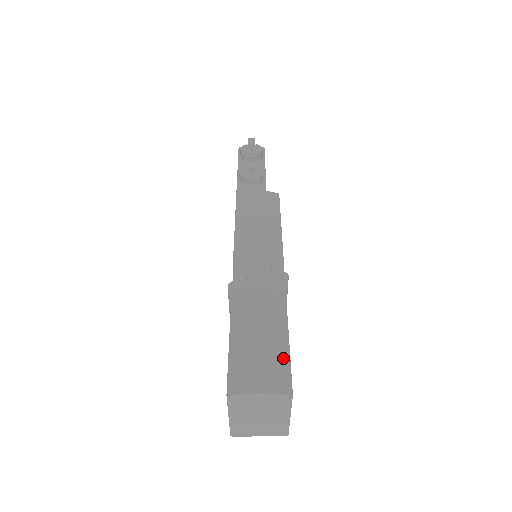
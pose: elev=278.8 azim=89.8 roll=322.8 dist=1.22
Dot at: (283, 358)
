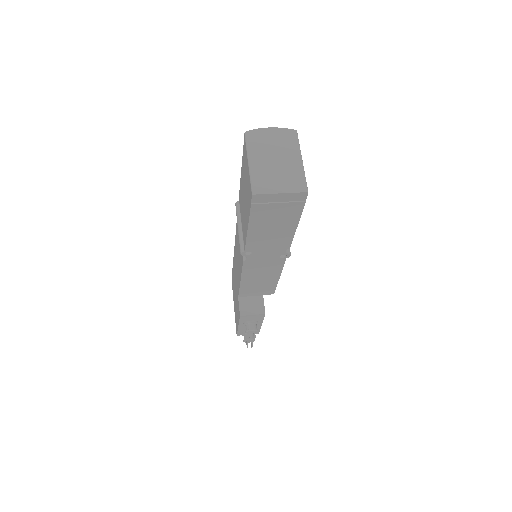
Dot at: occluded
